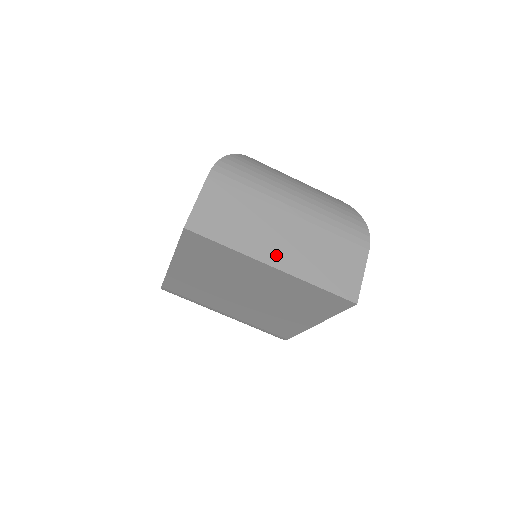
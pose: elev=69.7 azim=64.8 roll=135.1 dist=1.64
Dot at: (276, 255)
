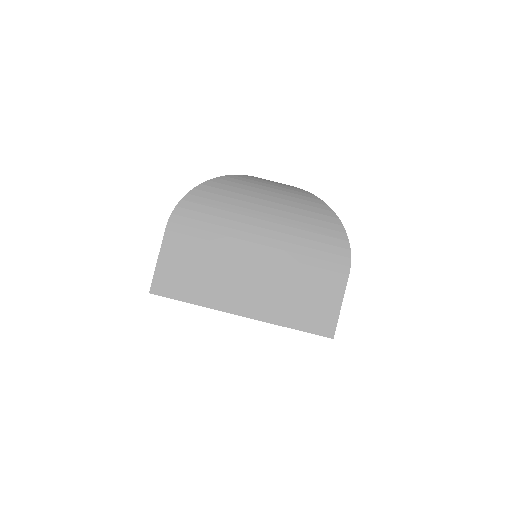
Dot at: (243, 303)
